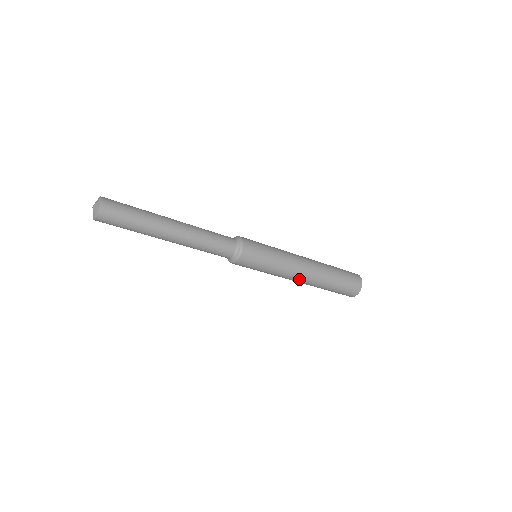
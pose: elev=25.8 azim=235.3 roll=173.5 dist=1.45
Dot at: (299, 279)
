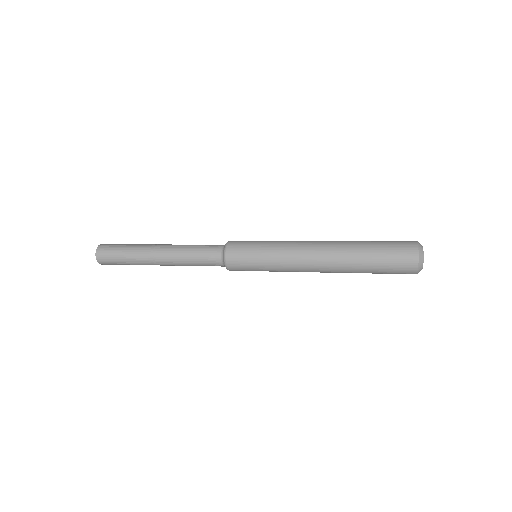
Dot at: (313, 263)
